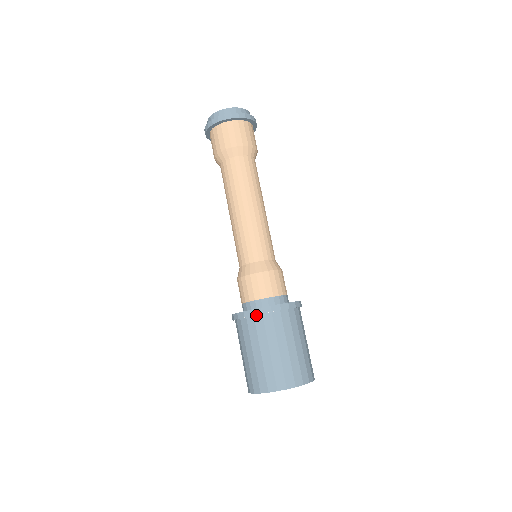
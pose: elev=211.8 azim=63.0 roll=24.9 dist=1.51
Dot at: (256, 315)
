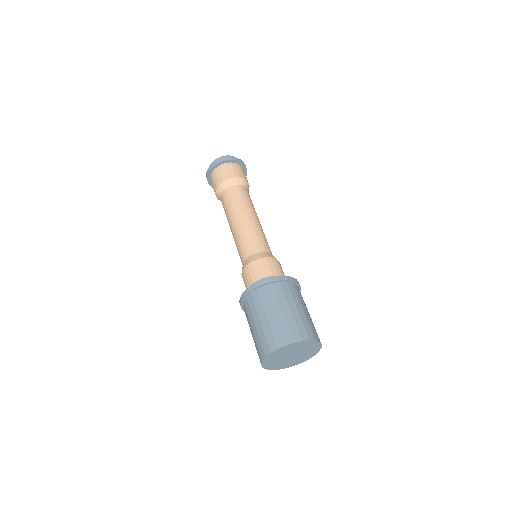
Dot at: (247, 296)
